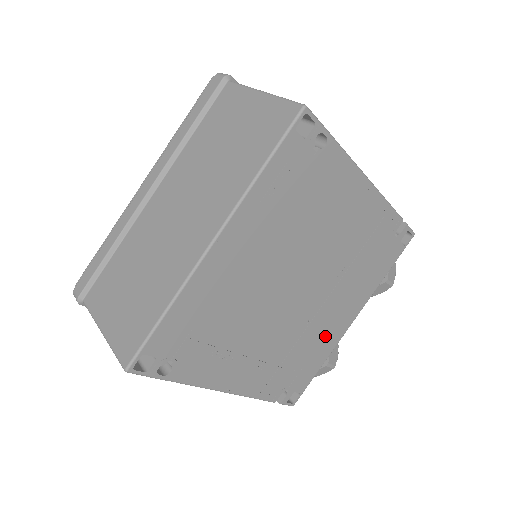
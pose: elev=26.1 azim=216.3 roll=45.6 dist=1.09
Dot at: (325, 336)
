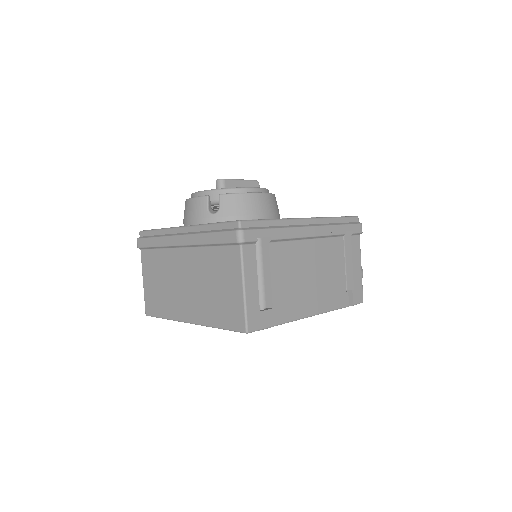
Dot at: occluded
